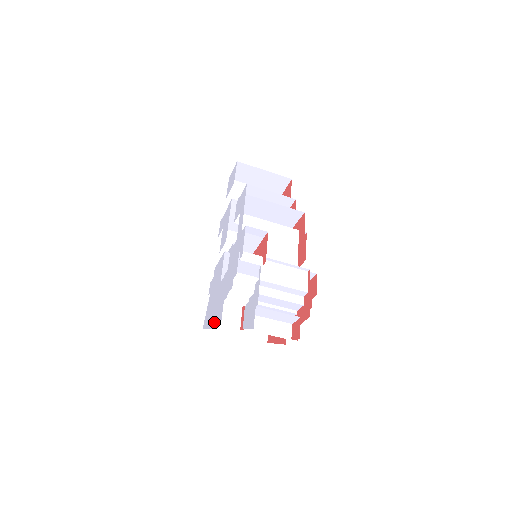
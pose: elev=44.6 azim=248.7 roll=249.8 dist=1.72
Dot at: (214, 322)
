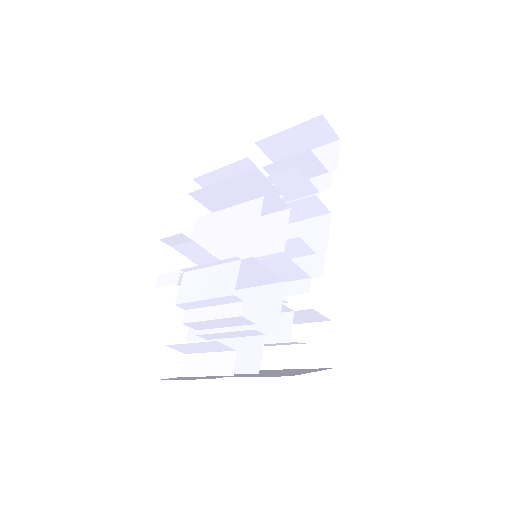
Dot at: occluded
